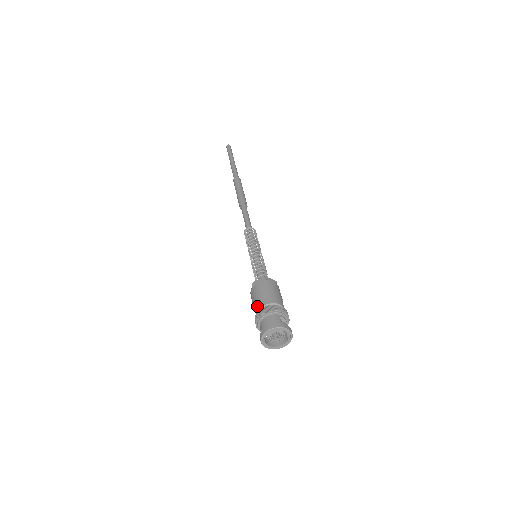
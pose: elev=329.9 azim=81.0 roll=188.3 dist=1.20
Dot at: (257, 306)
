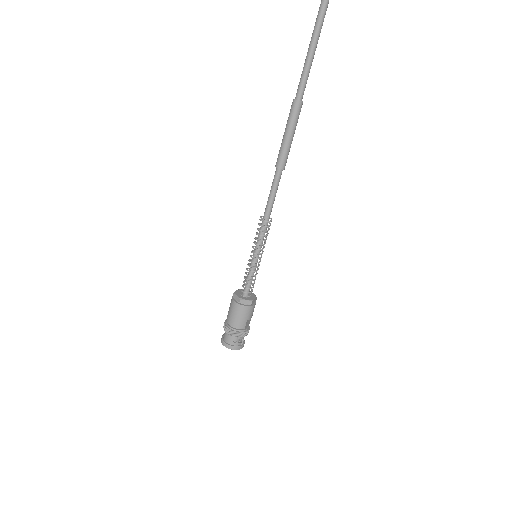
Dot at: (227, 318)
